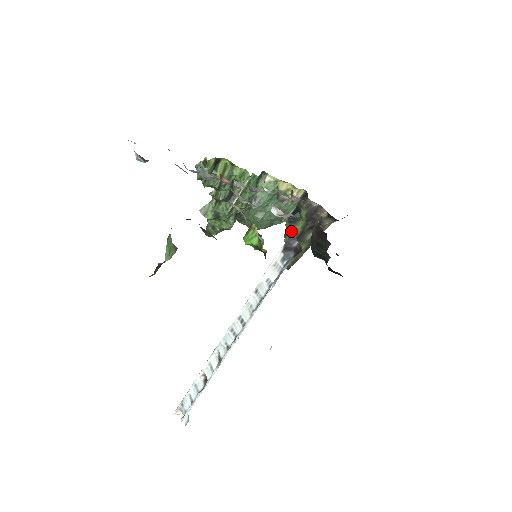
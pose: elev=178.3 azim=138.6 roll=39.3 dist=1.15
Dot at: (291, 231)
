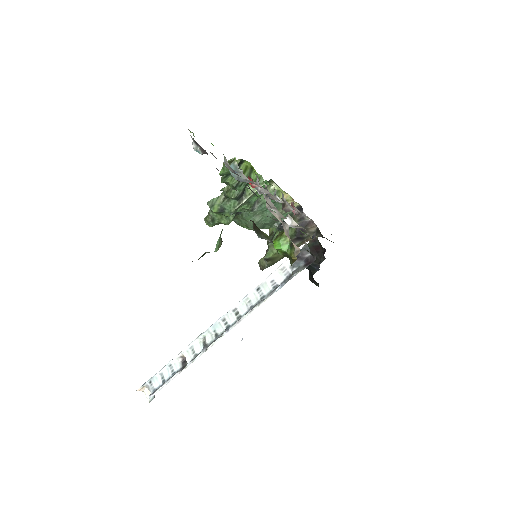
Dot at: occluded
